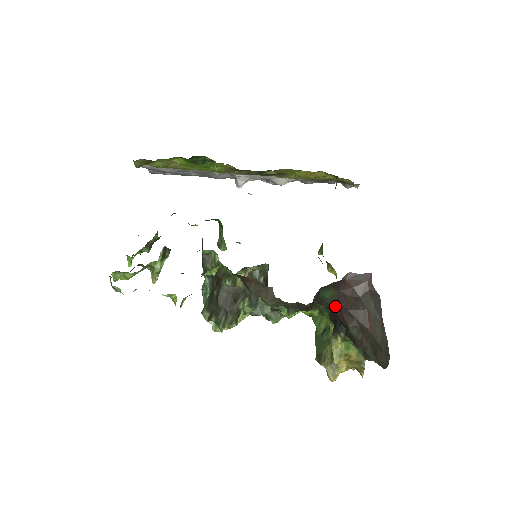
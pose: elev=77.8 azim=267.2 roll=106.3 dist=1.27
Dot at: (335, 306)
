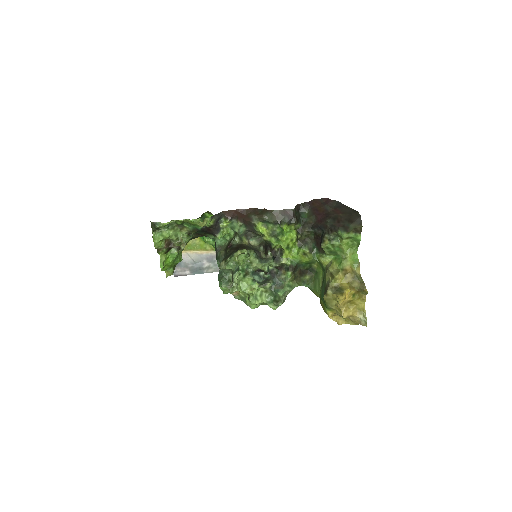
Dot at: (313, 220)
